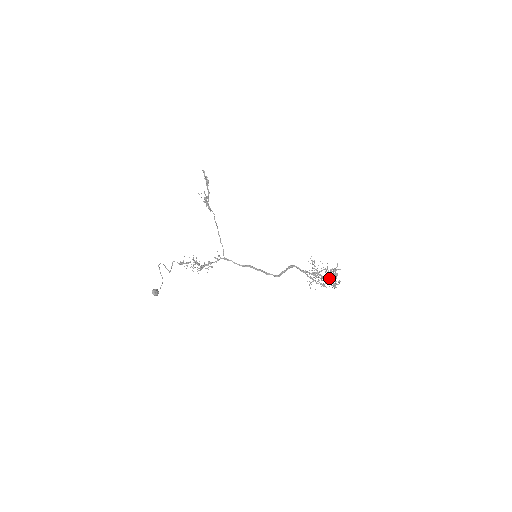
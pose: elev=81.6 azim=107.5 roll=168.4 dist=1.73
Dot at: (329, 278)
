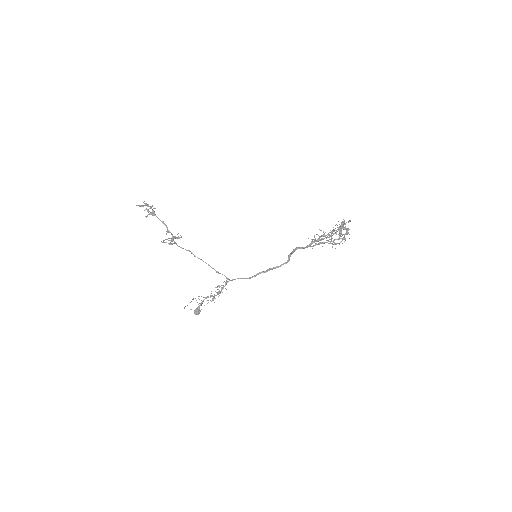
Dot at: occluded
